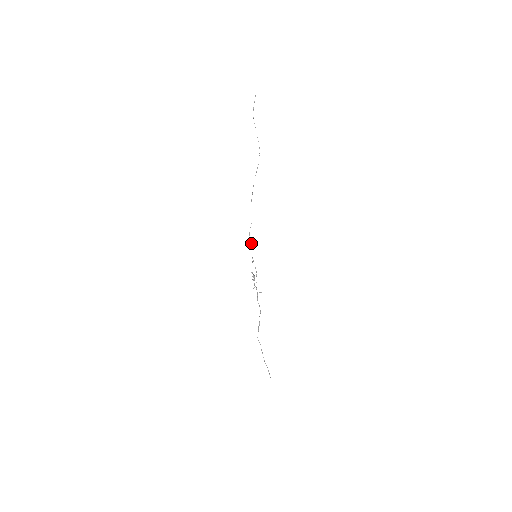
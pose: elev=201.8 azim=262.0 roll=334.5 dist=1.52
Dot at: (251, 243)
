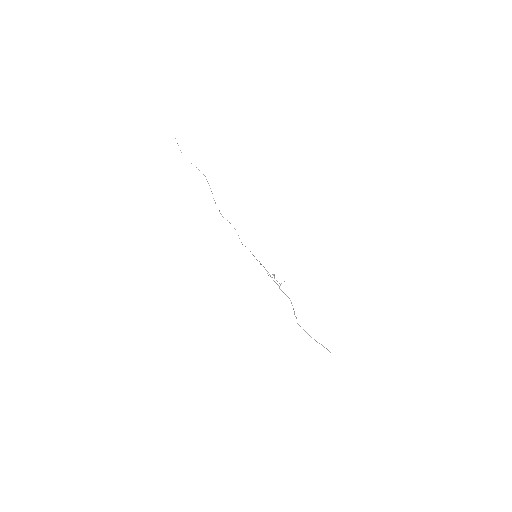
Dot at: occluded
